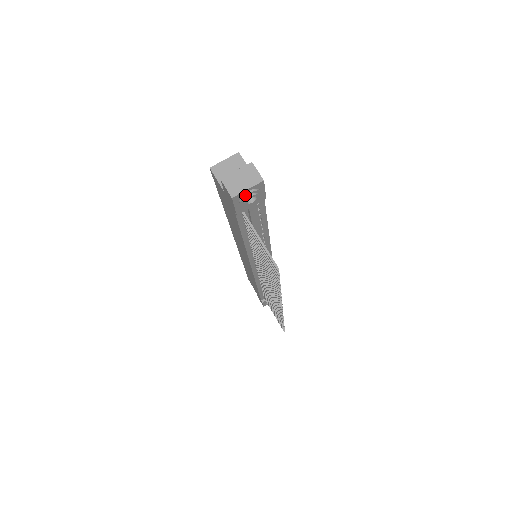
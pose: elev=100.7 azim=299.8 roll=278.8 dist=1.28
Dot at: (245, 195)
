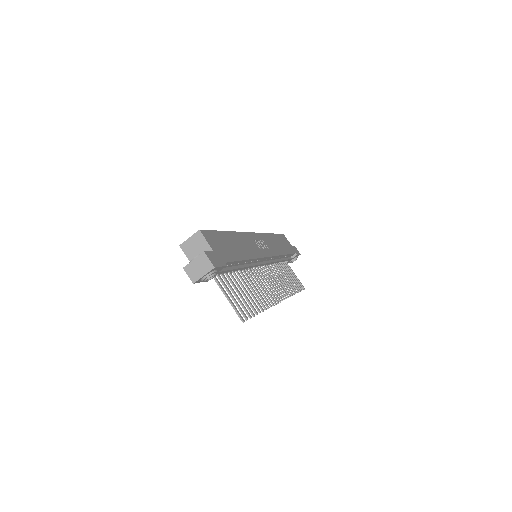
Dot at: (203, 279)
